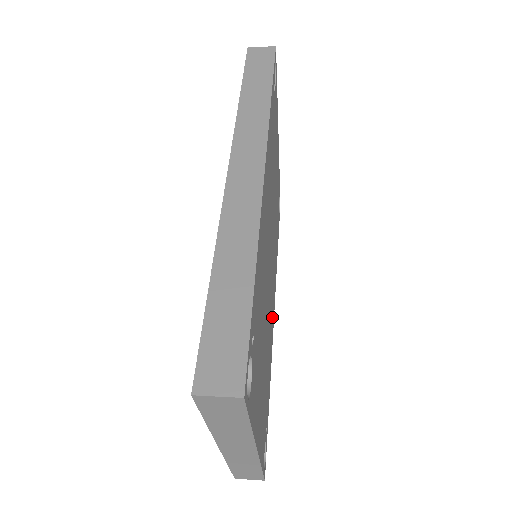
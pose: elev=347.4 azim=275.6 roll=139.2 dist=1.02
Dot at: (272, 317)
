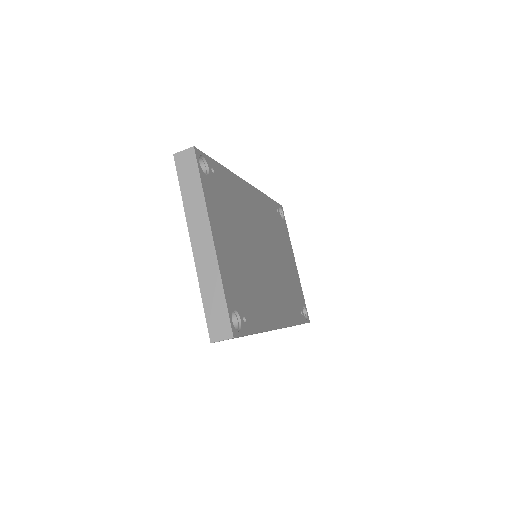
Dot at: (272, 309)
